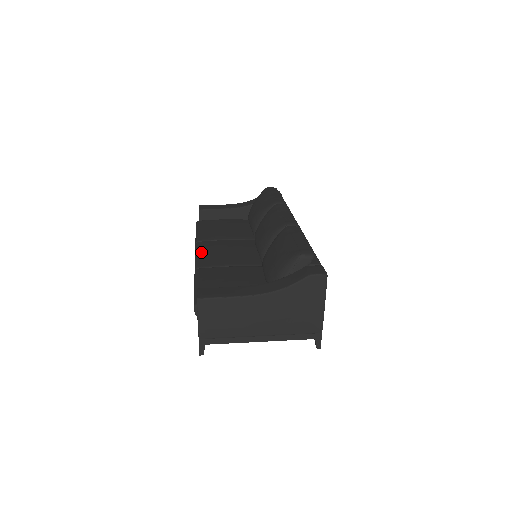
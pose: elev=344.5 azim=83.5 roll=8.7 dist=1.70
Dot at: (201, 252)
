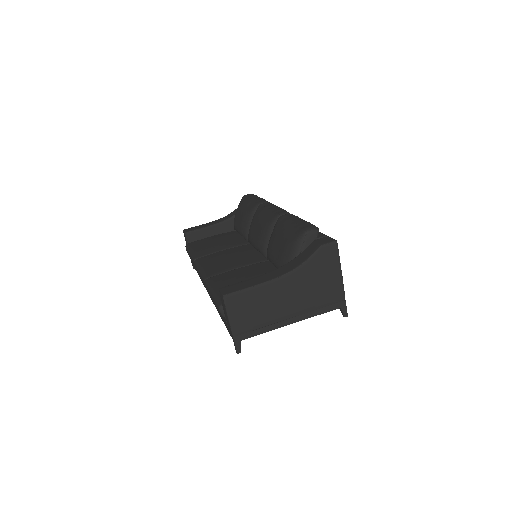
Dot at: (203, 265)
